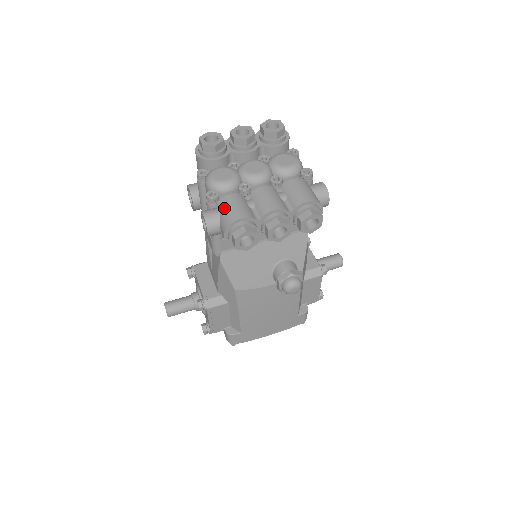
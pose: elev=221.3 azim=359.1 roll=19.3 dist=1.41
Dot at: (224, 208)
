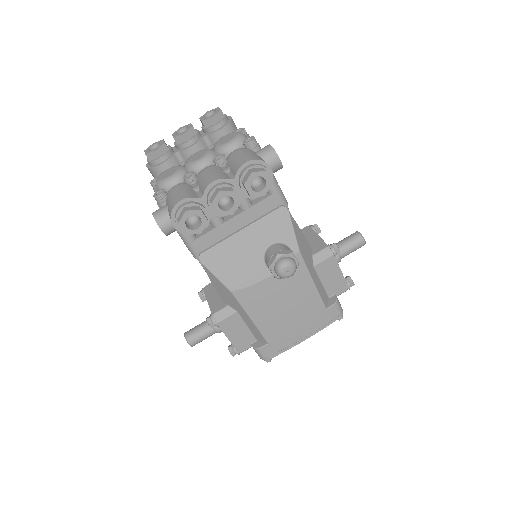
Dot at: (169, 200)
